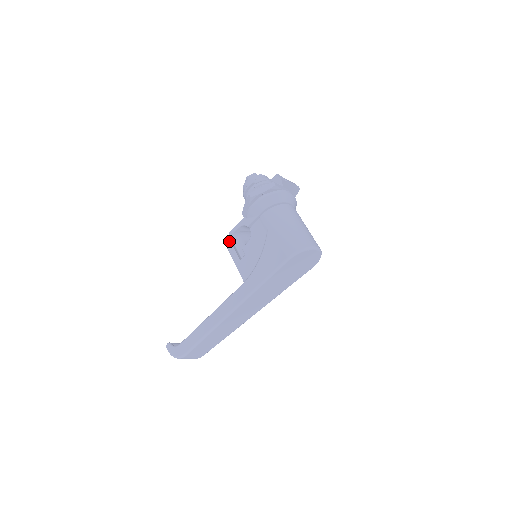
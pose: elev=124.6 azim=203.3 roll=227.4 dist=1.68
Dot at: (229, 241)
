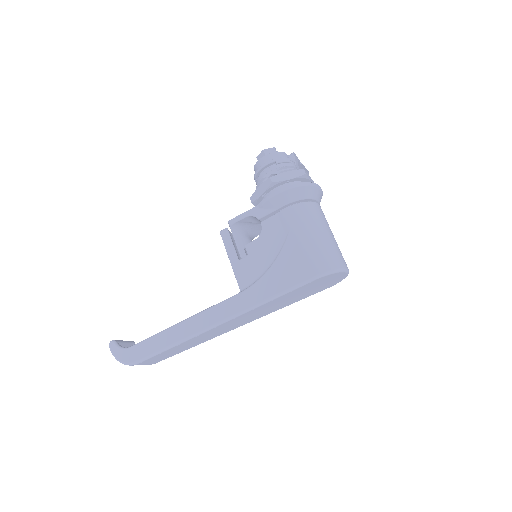
Dot at: (226, 230)
